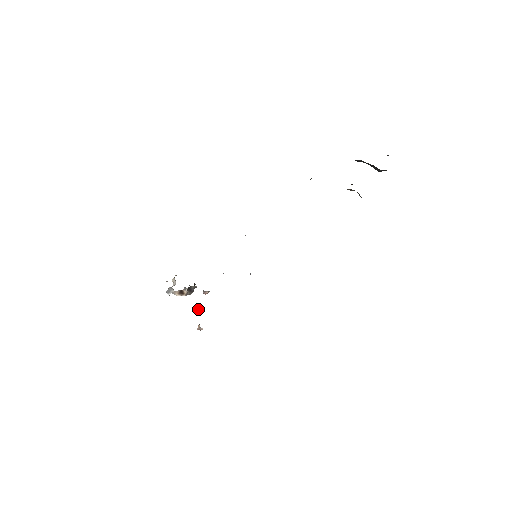
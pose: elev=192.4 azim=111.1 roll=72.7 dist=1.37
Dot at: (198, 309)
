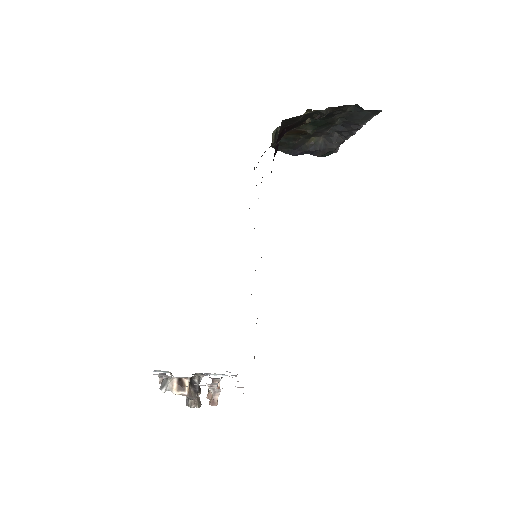
Dot at: occluded
